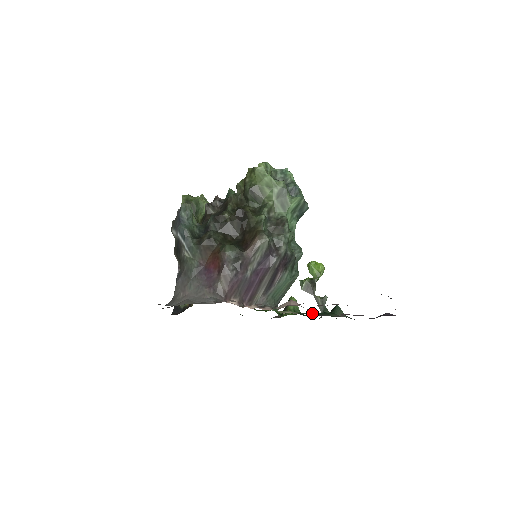
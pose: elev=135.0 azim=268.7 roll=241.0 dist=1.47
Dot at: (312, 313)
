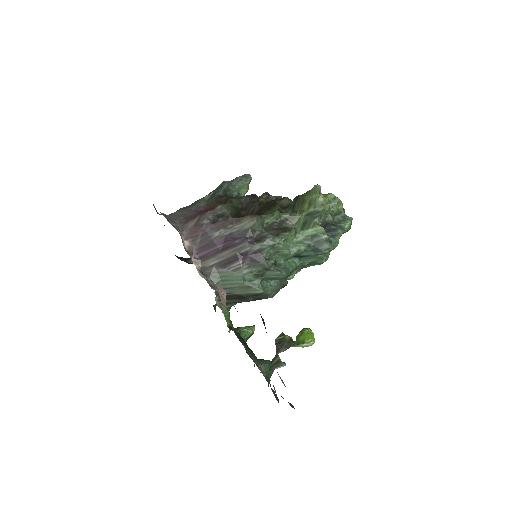
Dot at: (241, 337)
